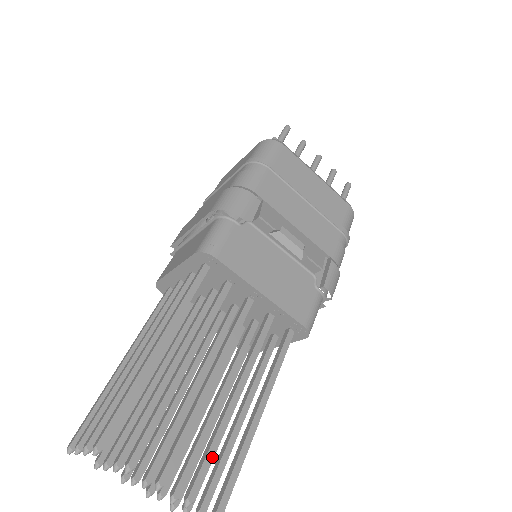
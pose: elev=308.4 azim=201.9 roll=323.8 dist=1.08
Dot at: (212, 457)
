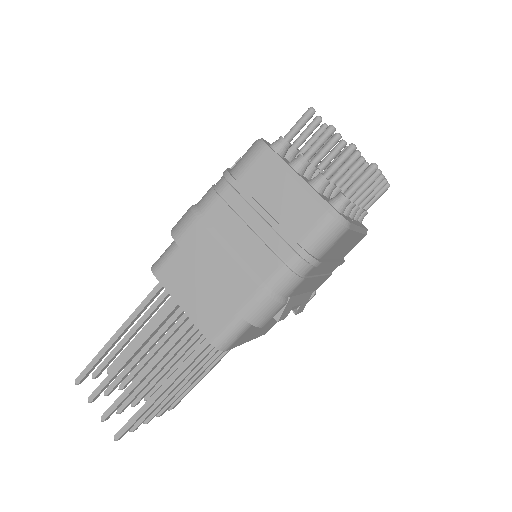
Dot at: occluded
